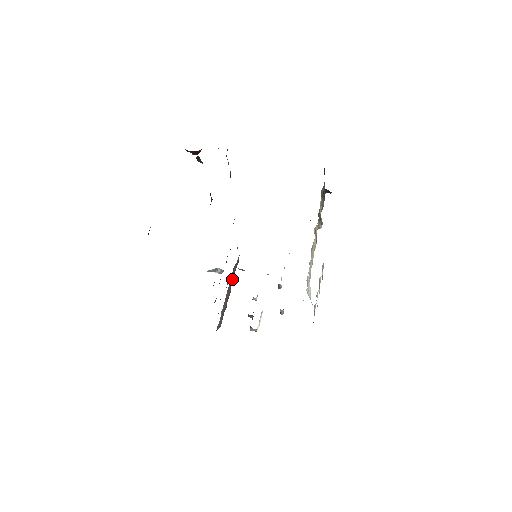
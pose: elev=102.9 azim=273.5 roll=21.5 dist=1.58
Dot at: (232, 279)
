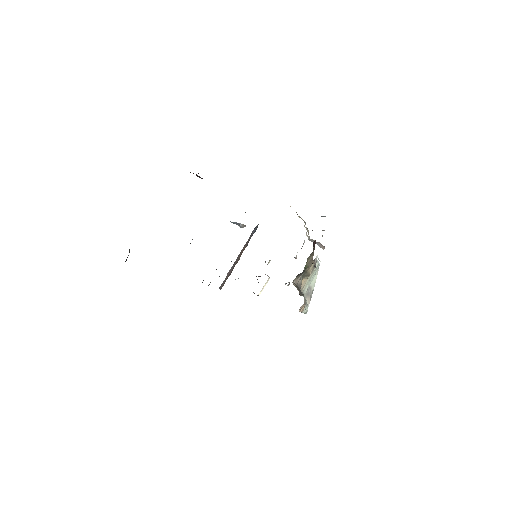
Dot at: (247, 243)
